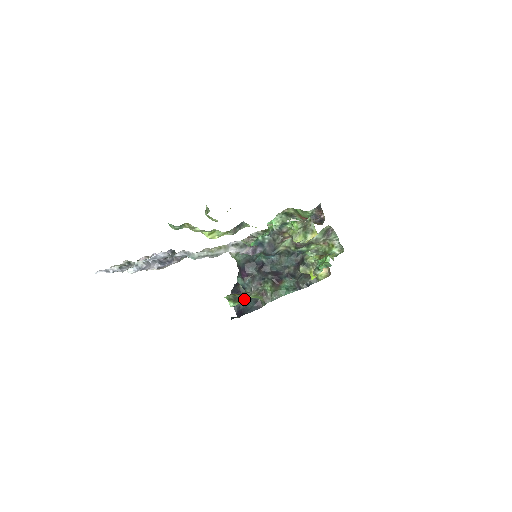
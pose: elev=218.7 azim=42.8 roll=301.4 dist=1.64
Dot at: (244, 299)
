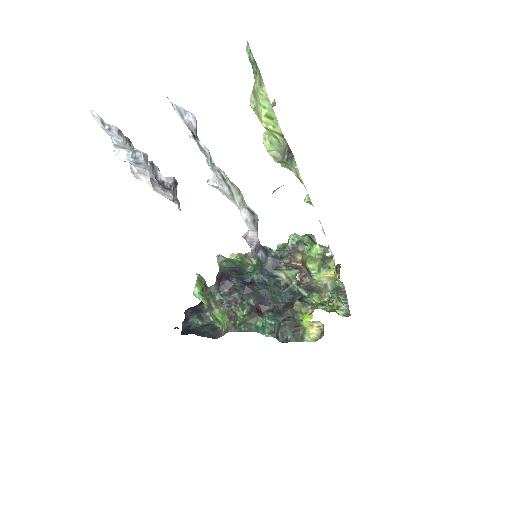
Dot at: (211, 302)
